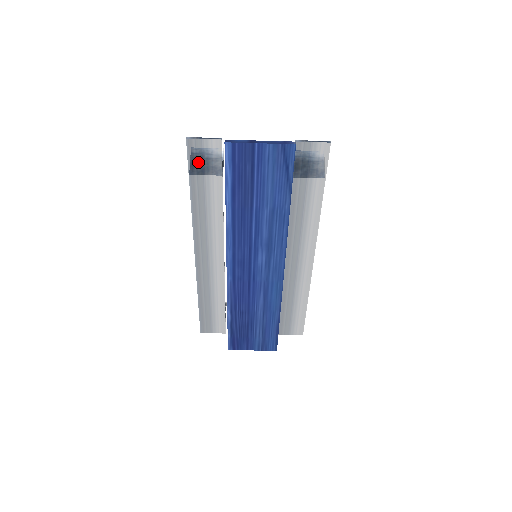
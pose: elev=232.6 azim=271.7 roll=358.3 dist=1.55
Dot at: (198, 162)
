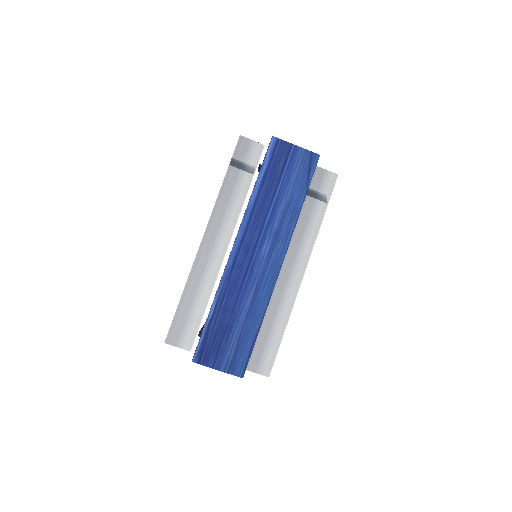
Dot at: (241, 156)
